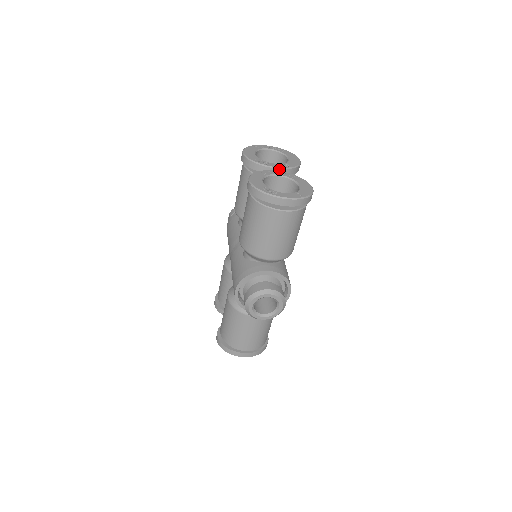
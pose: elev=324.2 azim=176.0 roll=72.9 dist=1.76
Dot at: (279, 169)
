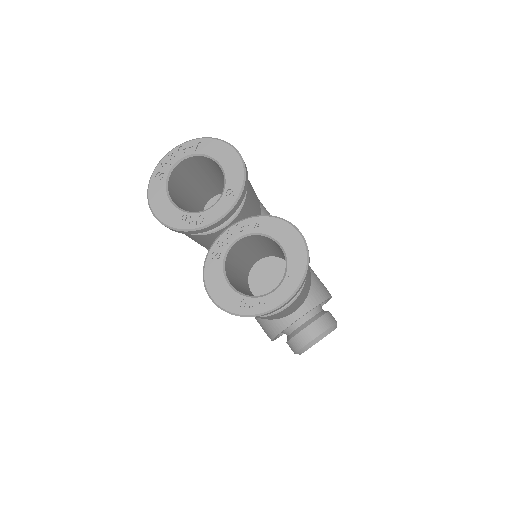
Dot at: (226, 215)
